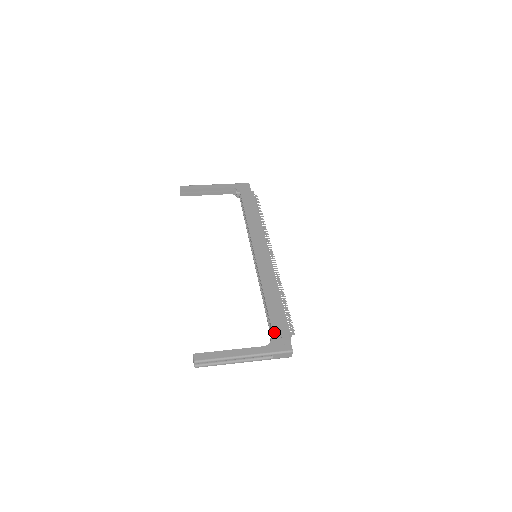
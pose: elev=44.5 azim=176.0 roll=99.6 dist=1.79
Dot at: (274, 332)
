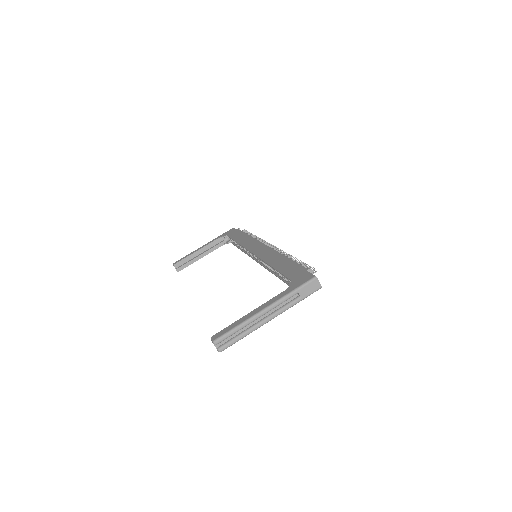
Dot at: (290, 278)
